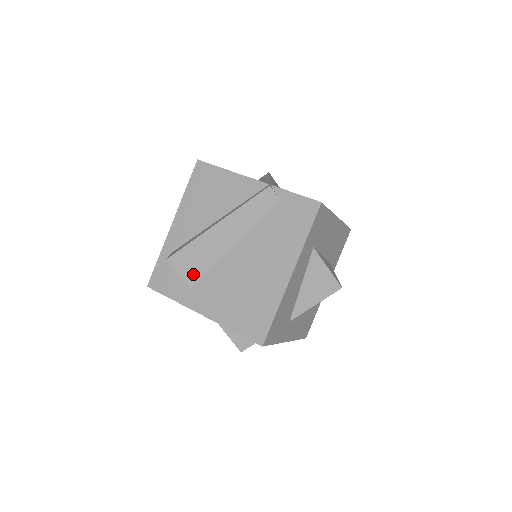
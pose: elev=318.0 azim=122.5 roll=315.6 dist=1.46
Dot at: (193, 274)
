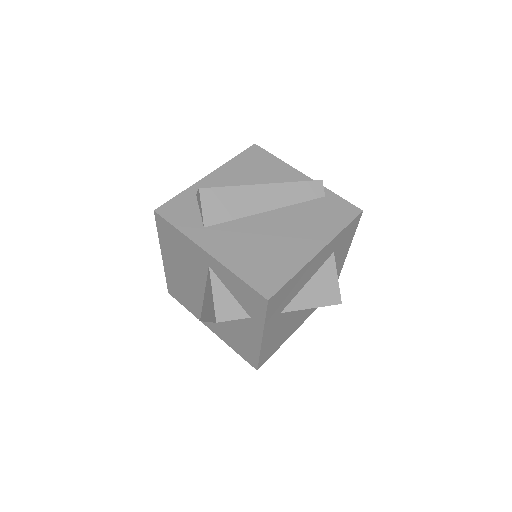
Dot at: (215, 216)
